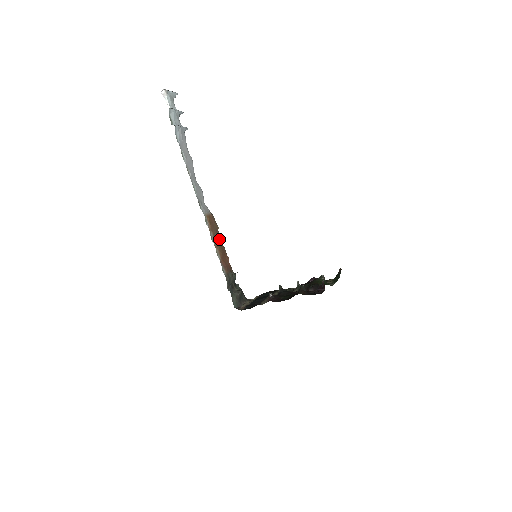
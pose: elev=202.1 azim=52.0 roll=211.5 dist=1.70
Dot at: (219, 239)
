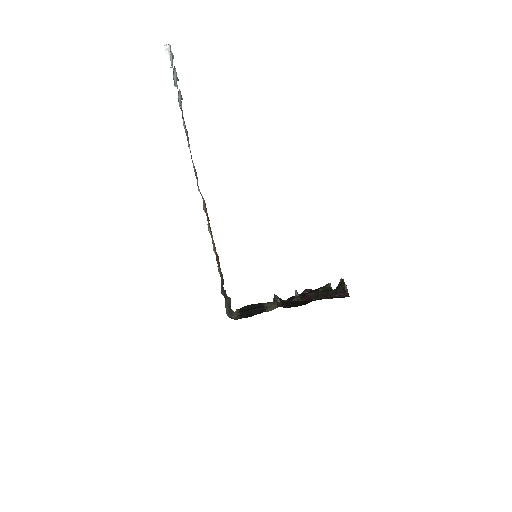
Dot at: (211, 232)
